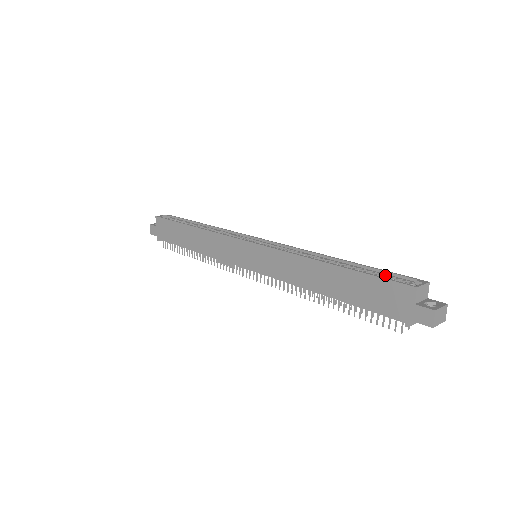
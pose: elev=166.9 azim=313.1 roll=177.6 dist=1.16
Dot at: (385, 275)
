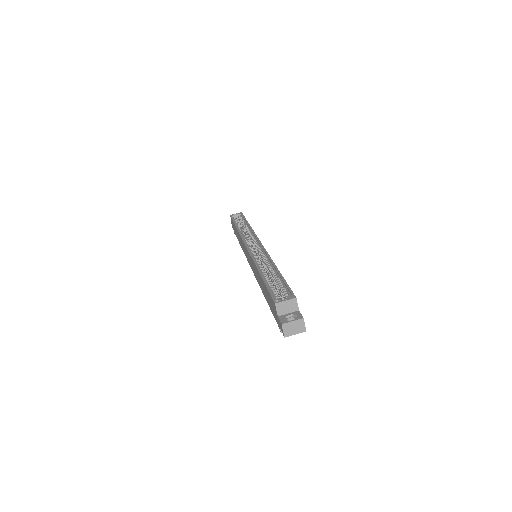
Dot at: (282, 287)
